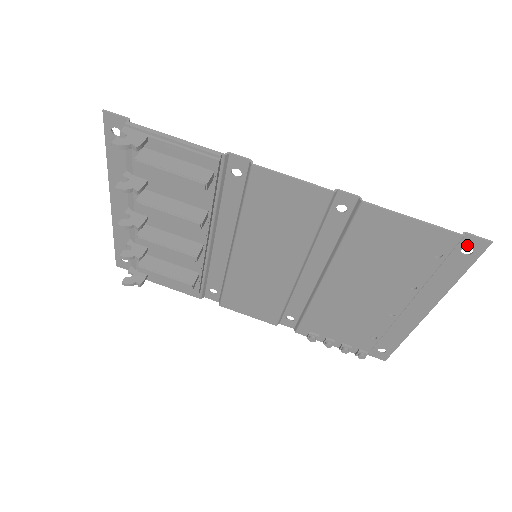
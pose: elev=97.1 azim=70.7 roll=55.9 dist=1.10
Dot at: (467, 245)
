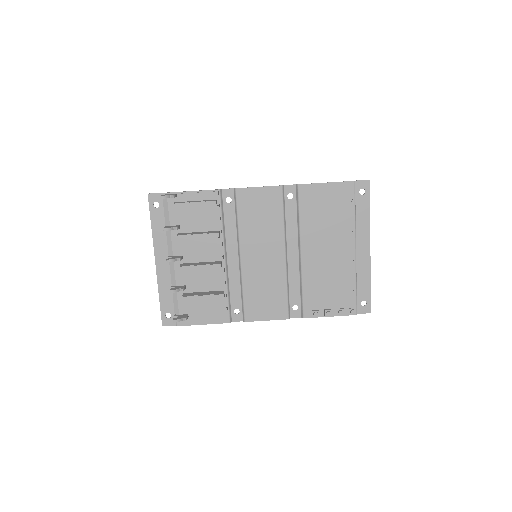
Dot at: (360, 188)
